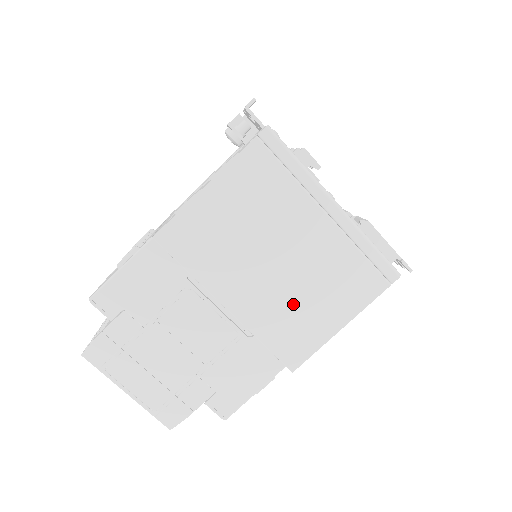
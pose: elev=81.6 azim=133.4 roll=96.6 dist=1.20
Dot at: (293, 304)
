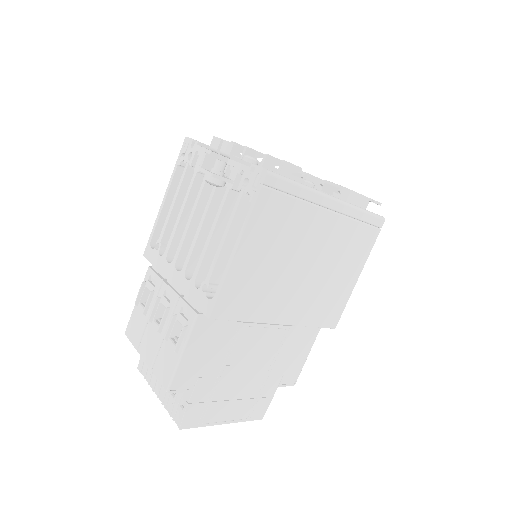
Dot at: (324, 288)
